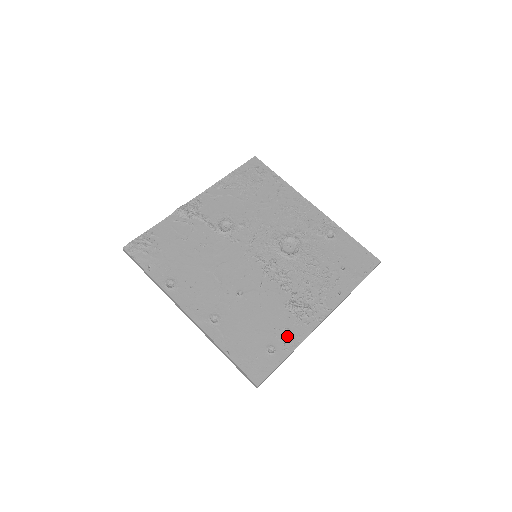
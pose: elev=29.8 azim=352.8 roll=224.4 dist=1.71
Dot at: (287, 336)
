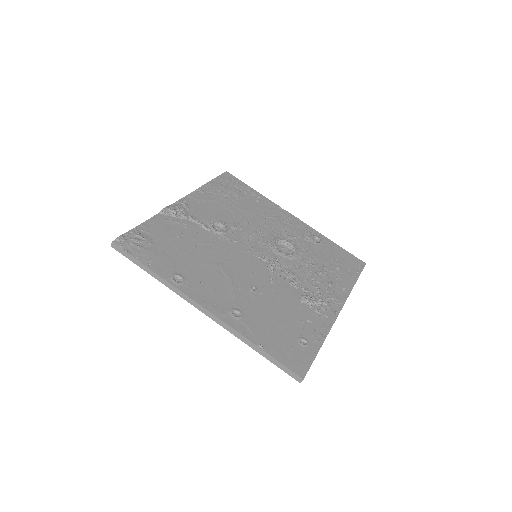
Dot at: (313, 328)
